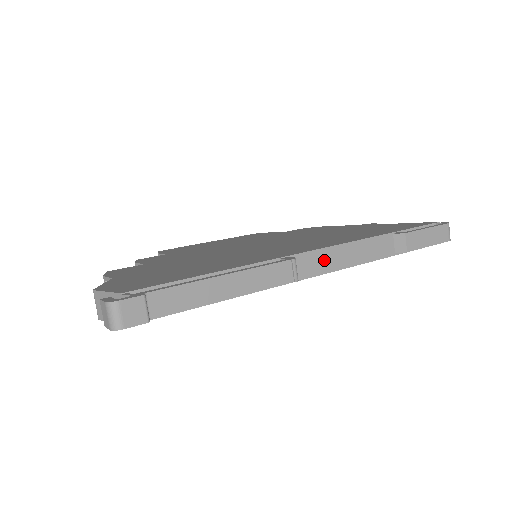
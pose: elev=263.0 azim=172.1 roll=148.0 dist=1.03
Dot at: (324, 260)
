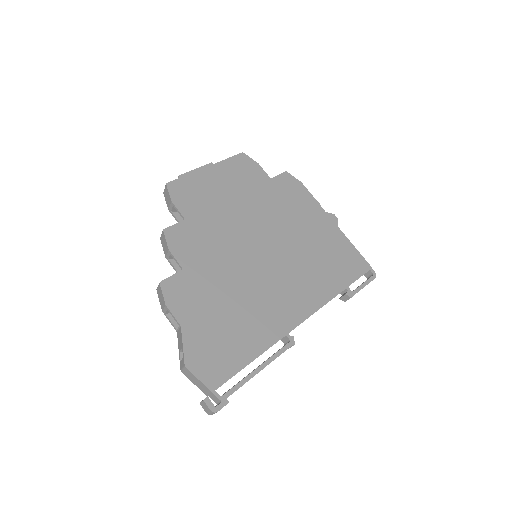
Dot at: occluded
